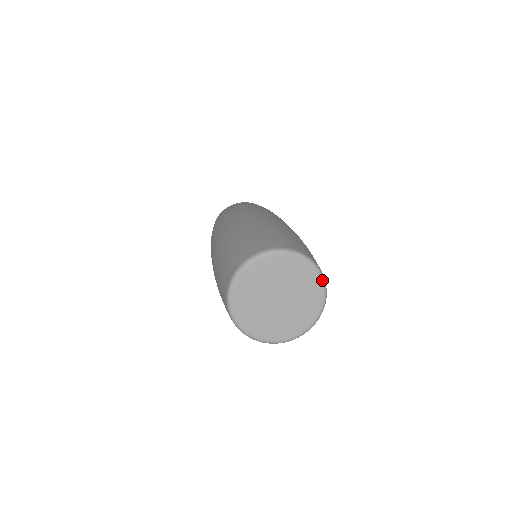
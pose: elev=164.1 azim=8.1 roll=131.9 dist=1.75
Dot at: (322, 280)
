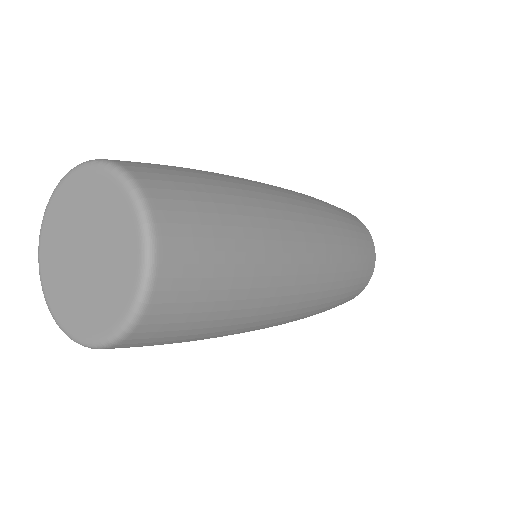
Dot at: (104, 166)
